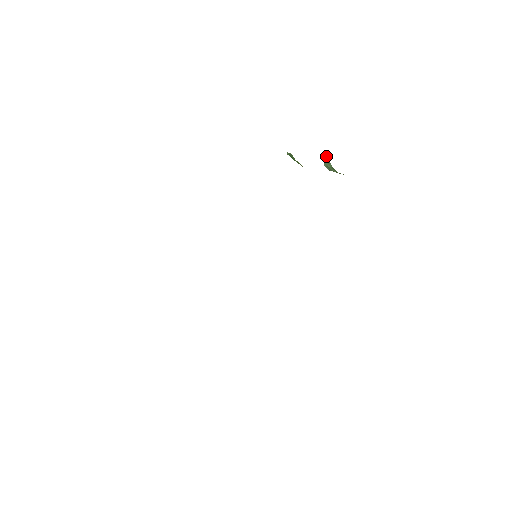
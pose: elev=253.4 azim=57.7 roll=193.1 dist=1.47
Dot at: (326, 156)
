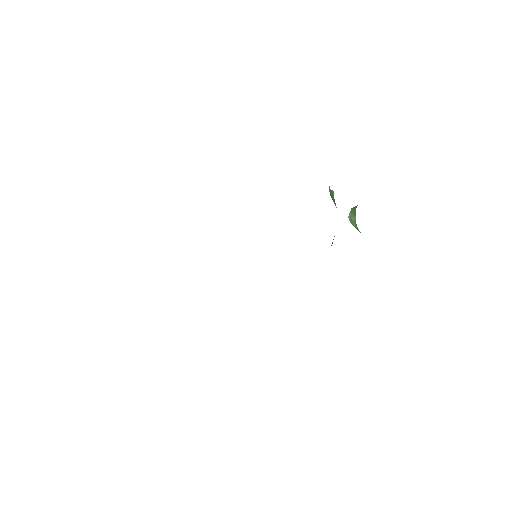
Dot at: (355, 210)
